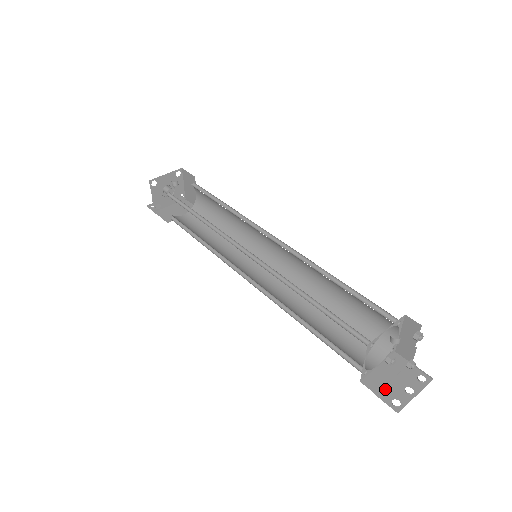
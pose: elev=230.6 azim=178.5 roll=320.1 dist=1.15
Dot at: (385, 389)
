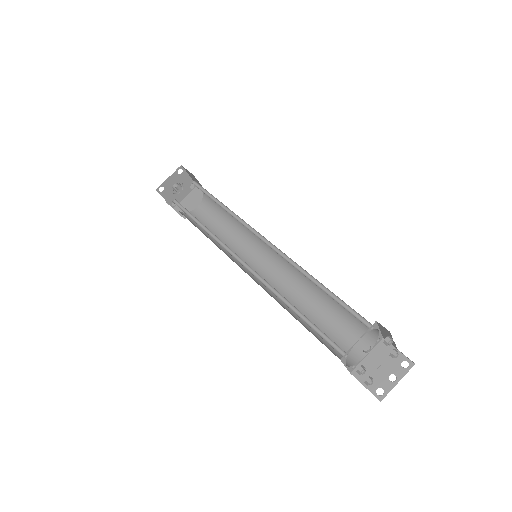
Dot at: (368, 383)
